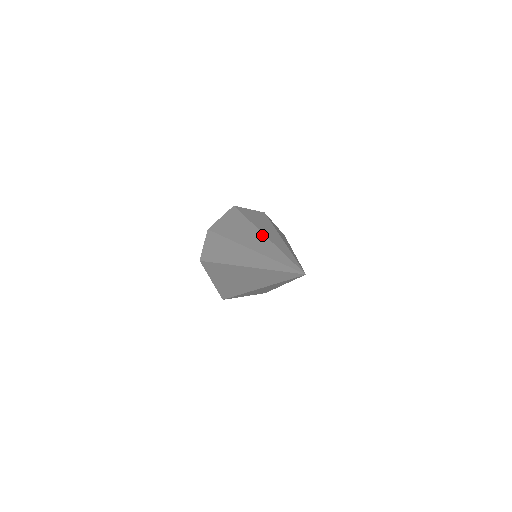
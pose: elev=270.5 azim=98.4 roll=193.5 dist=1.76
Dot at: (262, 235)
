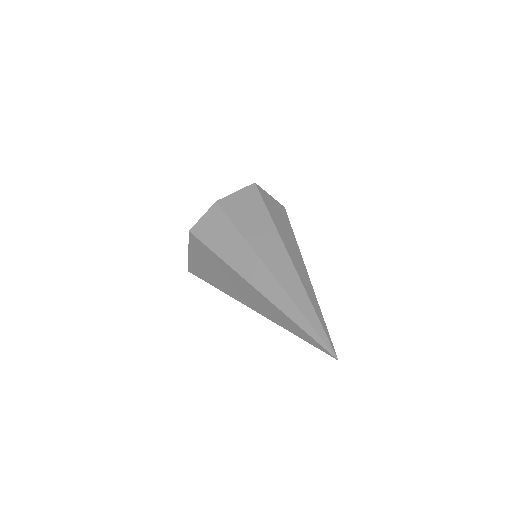
Dot at: (289, 259)
